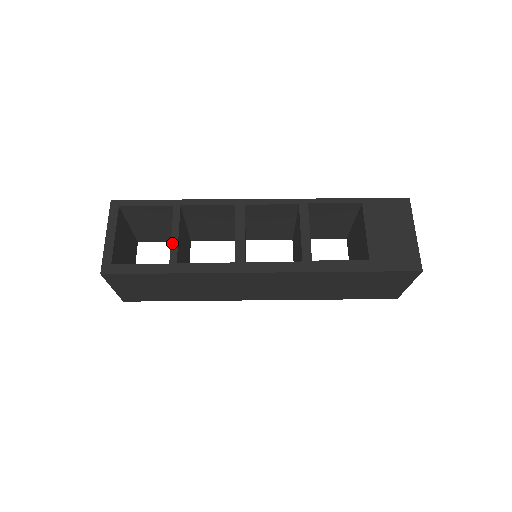
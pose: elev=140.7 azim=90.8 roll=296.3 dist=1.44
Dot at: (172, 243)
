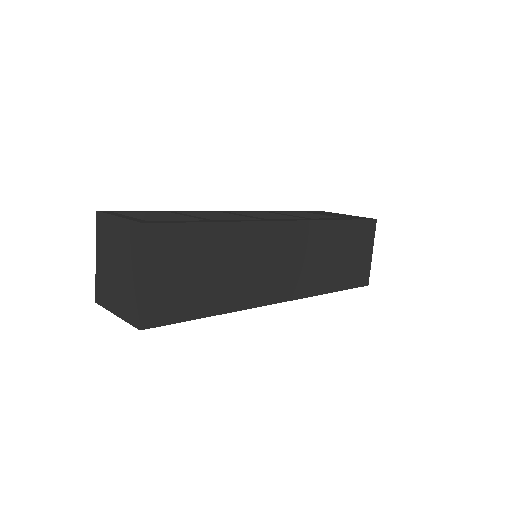
Dot at: (193, 217)
